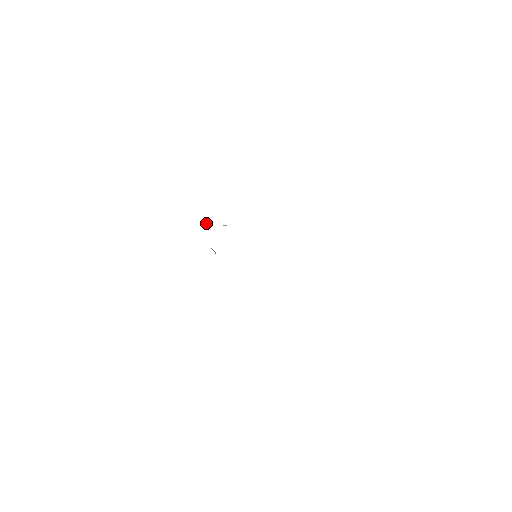
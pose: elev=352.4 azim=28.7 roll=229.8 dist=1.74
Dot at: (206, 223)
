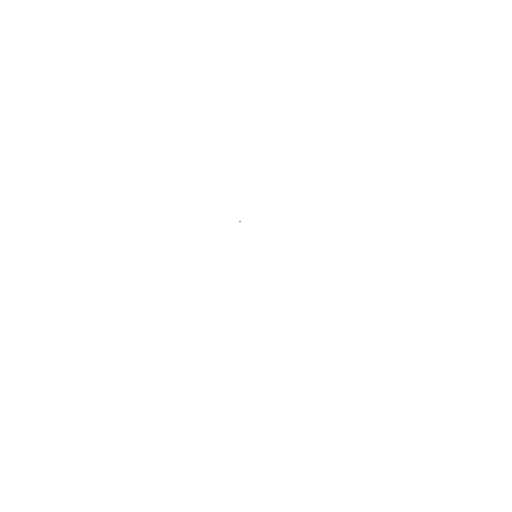
Dot at: occluded
